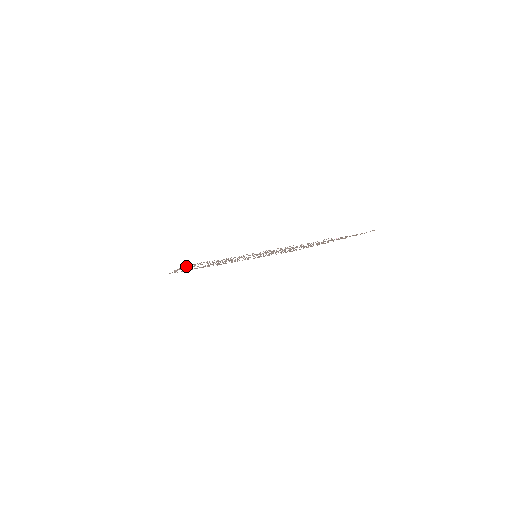
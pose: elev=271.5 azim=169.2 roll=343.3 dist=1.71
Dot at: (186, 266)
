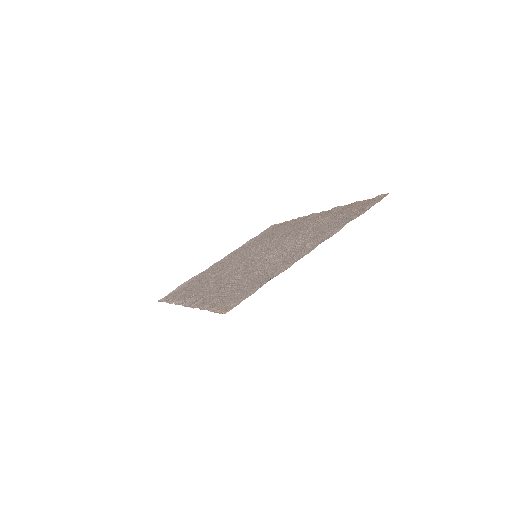
Dot at: (201, 307)
